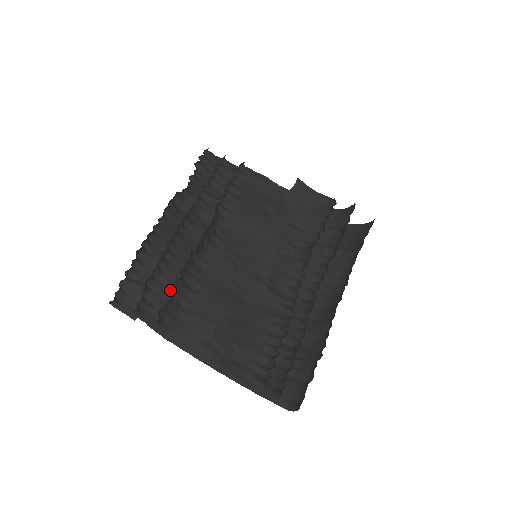
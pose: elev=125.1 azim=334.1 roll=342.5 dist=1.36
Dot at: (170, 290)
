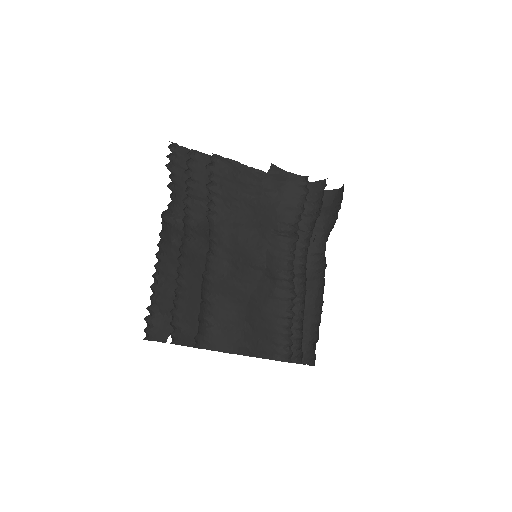
Dot at: (198, 315)
